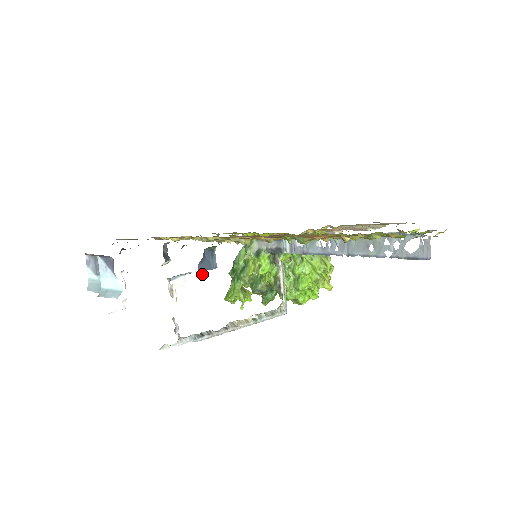
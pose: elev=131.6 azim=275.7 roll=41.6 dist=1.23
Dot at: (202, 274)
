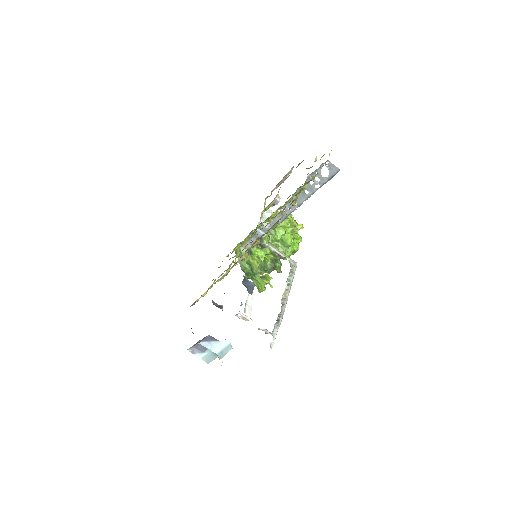
Dot at: (251, 295)
